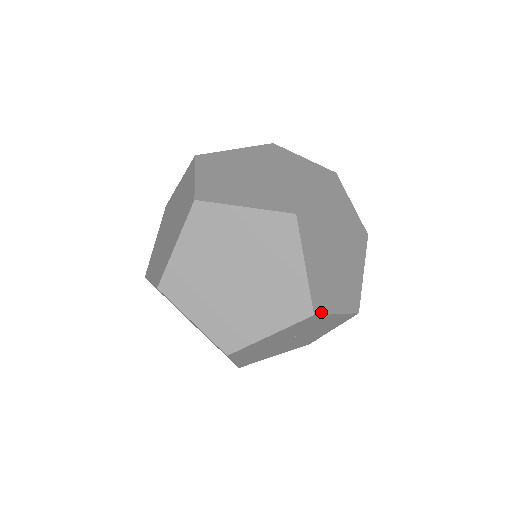
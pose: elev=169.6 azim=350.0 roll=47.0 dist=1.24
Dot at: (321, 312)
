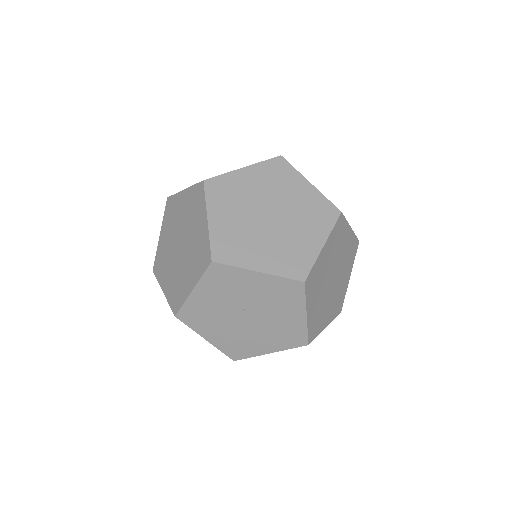
Dot at: (225, 262)
